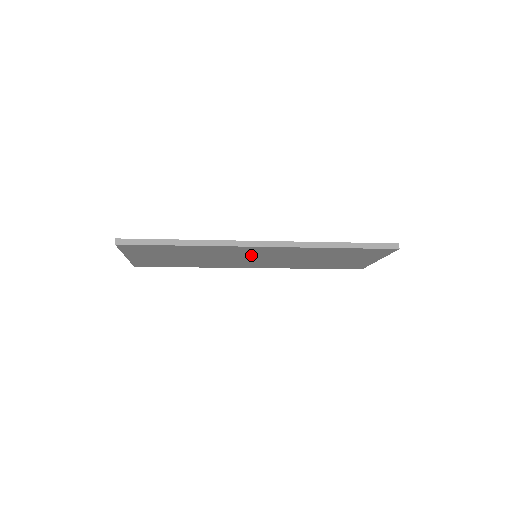
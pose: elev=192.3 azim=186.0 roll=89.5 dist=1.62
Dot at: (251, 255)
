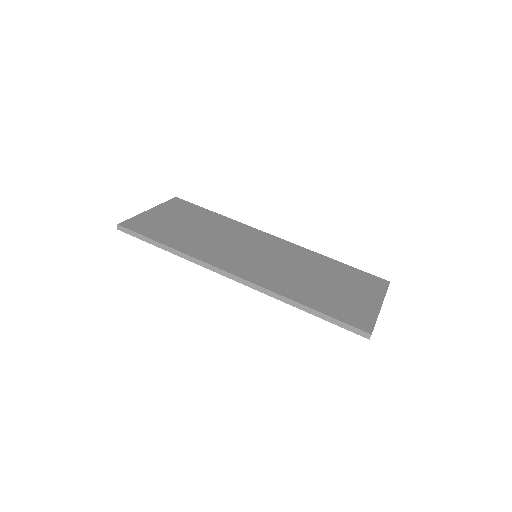
Dot at: occluded
